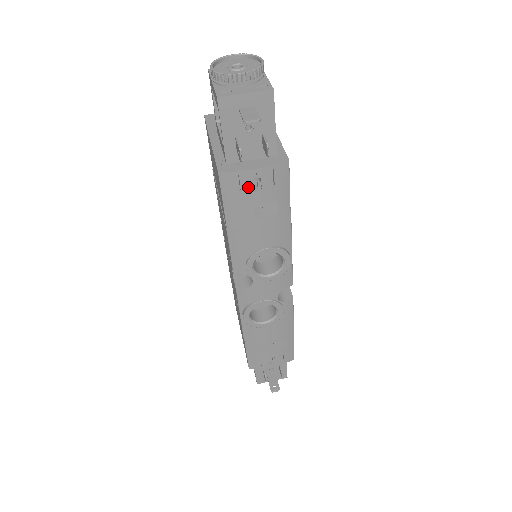
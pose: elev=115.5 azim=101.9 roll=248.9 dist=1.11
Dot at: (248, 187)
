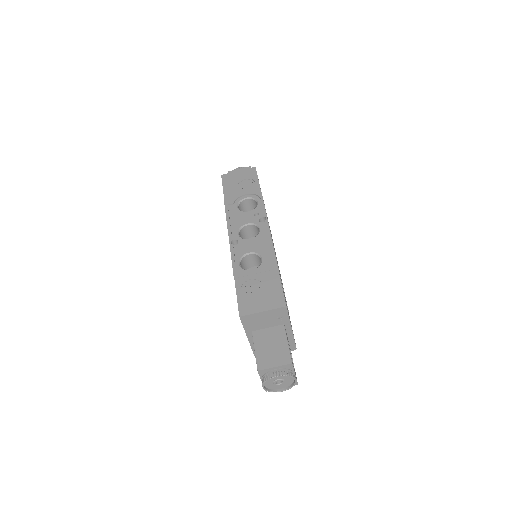
Dot at: occluded
